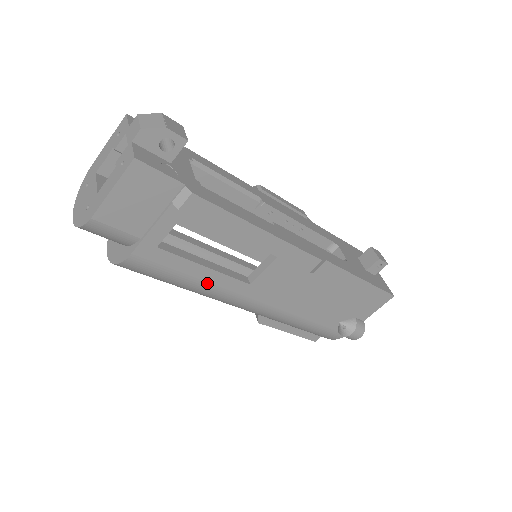
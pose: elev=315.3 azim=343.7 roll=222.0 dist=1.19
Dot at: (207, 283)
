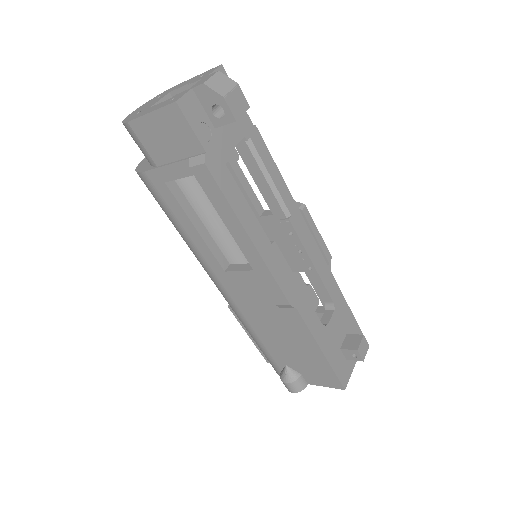
Dot at: (192, 241)
